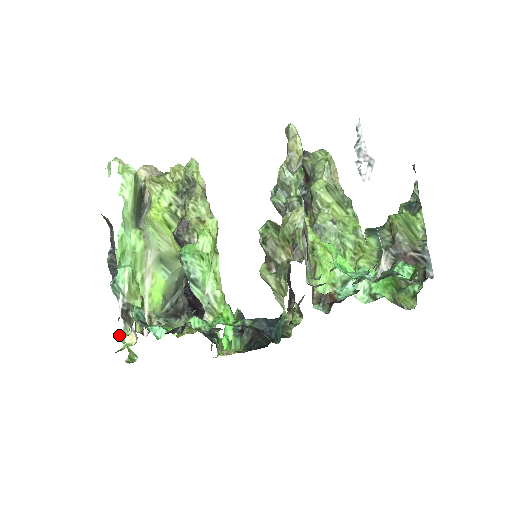
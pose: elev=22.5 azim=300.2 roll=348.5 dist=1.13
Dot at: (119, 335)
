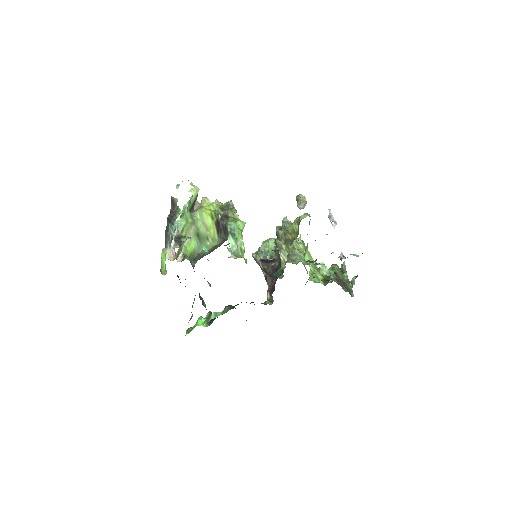
Dot at: (171, 246)
